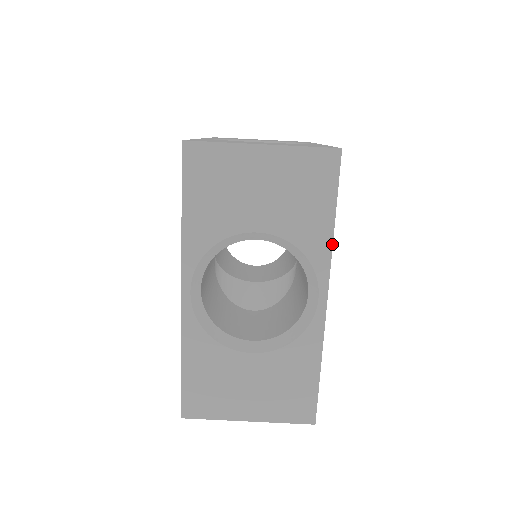
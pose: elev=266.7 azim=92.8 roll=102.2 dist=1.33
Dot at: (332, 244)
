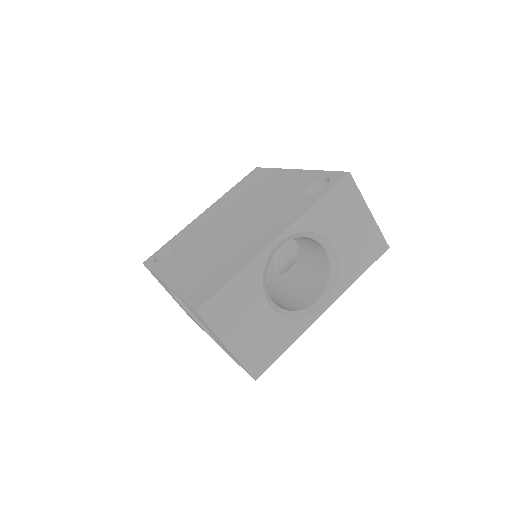
Dot at: occluded
